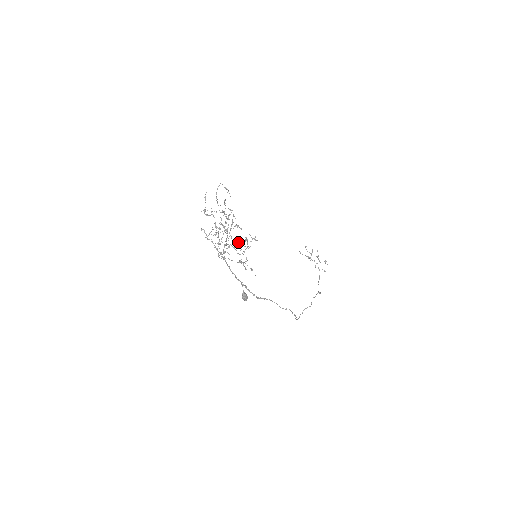
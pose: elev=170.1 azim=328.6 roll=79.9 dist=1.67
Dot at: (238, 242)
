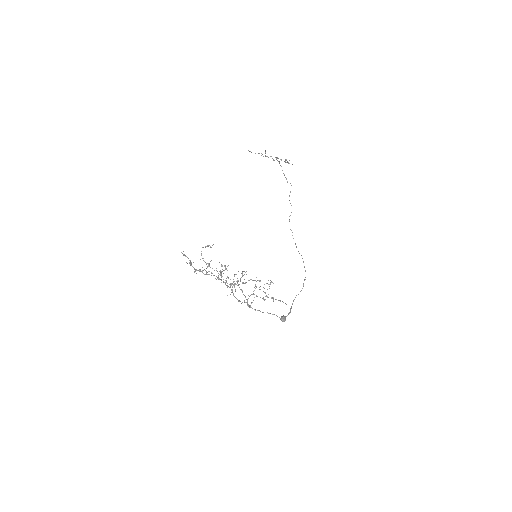
Dot at: occluded
